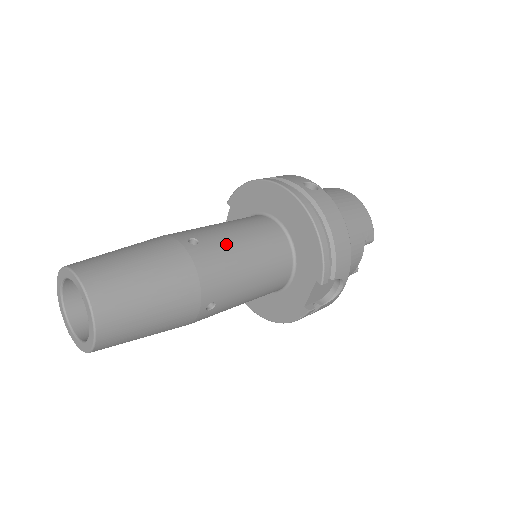
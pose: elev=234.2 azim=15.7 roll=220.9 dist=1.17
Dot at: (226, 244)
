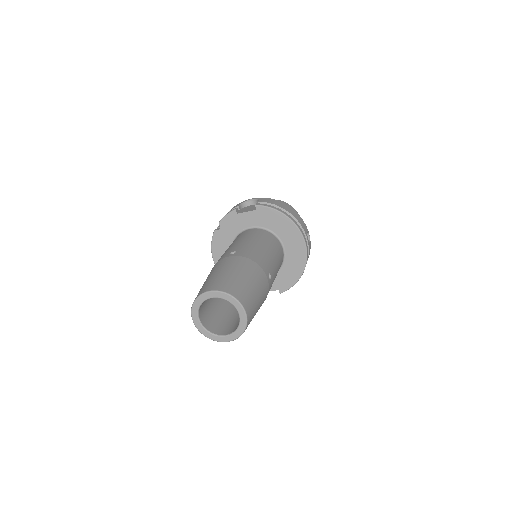
Dot at: occluded
